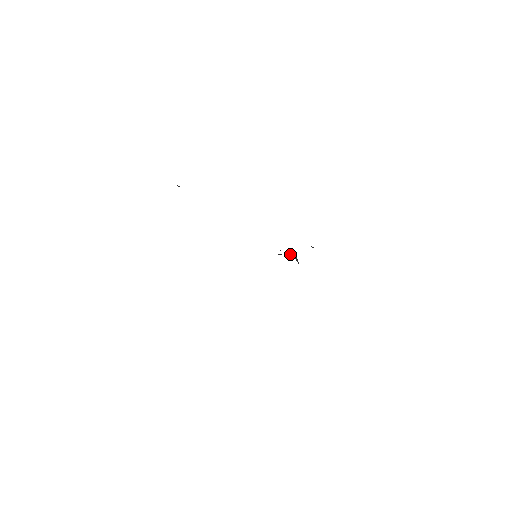
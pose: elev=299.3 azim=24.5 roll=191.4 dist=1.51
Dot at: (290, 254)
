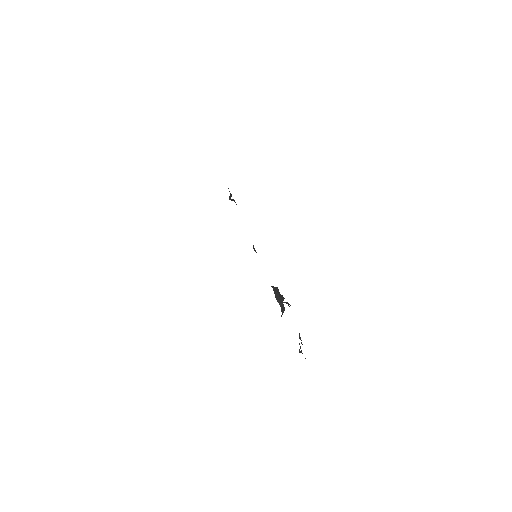
Dot at: (282, 306)
